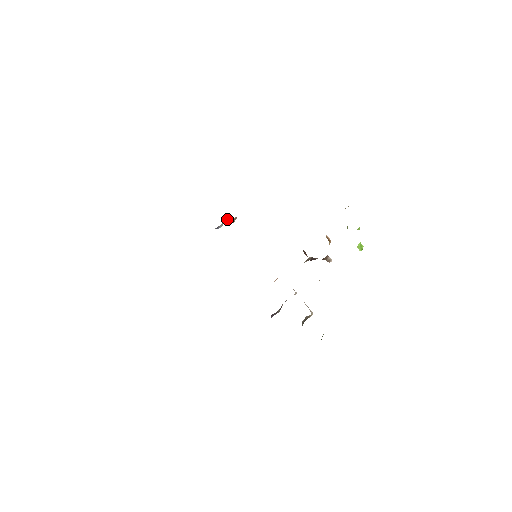
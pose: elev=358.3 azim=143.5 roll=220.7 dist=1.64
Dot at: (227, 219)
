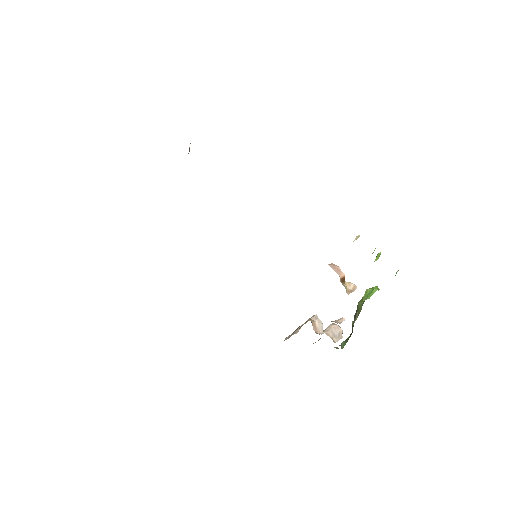
Dot at: occluded
